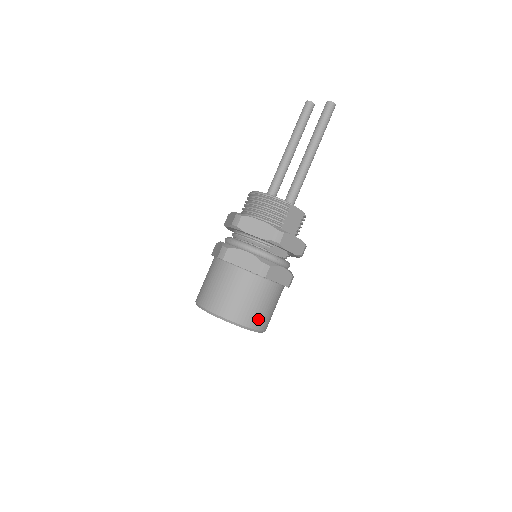
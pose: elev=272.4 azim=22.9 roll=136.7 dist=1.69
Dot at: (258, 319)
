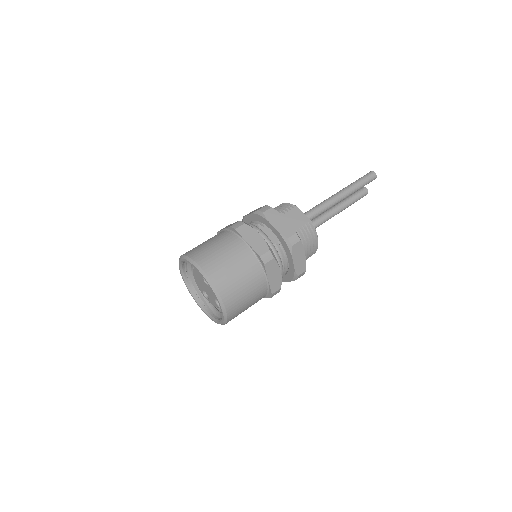
Dot at: (211, 262)
